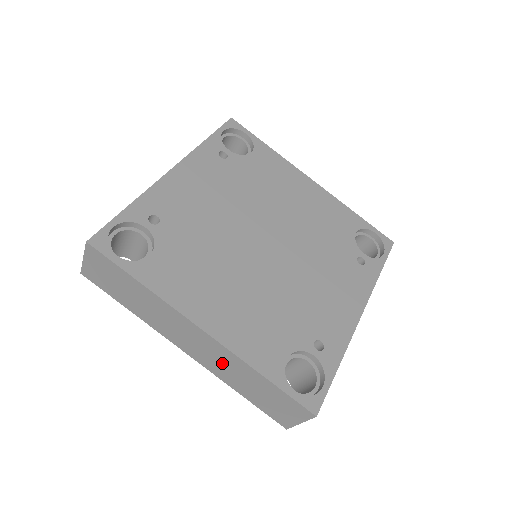
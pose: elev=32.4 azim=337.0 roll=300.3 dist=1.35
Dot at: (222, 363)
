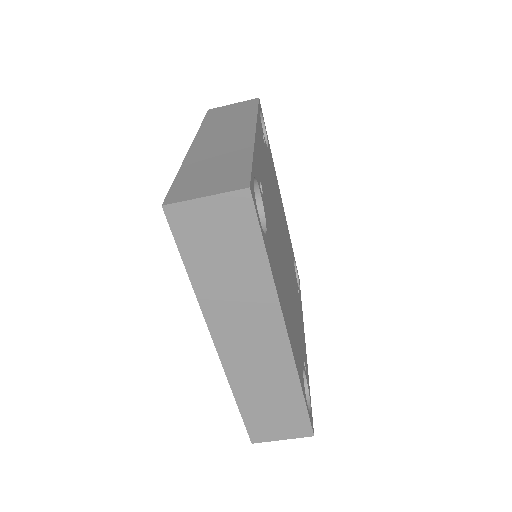
Dot at: (262, 371)
